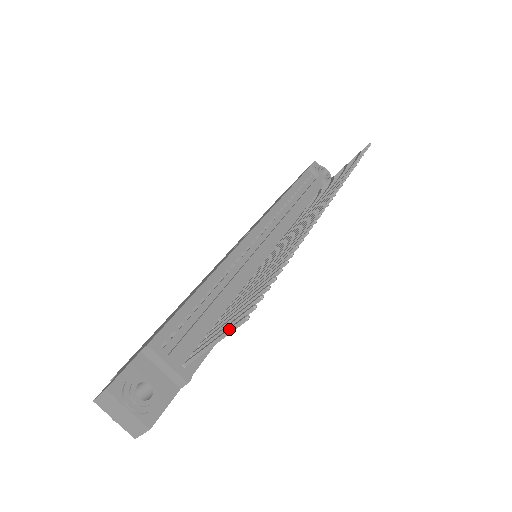
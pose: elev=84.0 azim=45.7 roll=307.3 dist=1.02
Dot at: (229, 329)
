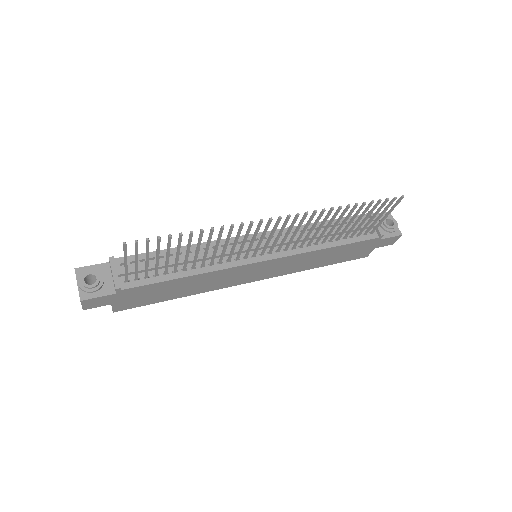
Dot at: (124, 252)
